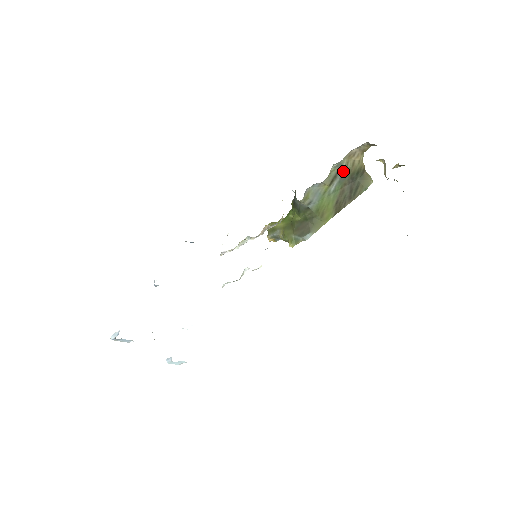
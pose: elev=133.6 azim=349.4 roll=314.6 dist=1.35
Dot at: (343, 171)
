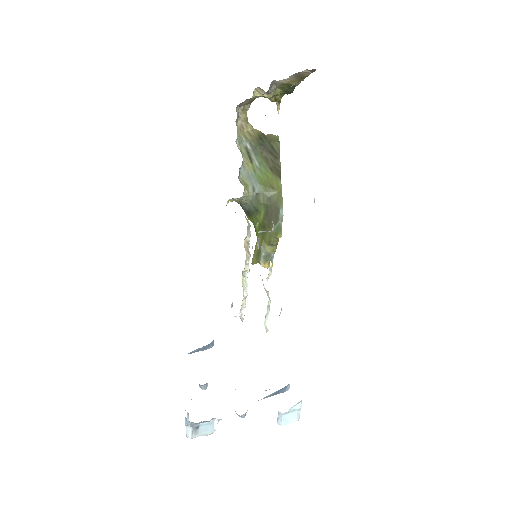
Dot at: (249, 145)
